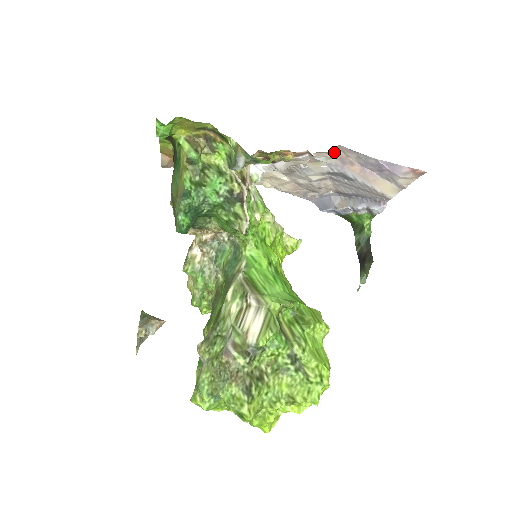
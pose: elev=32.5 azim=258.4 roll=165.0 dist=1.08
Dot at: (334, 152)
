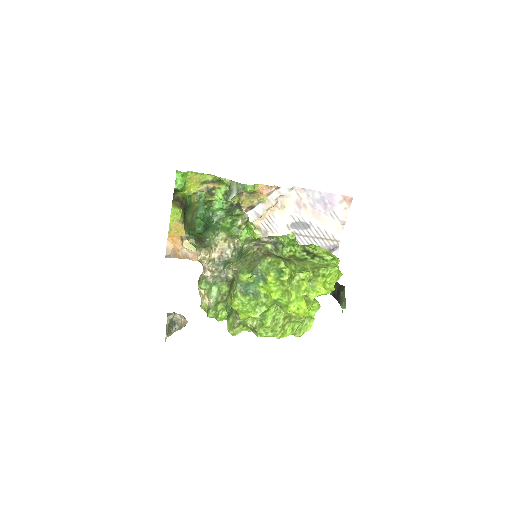
Dot at: (292, 196)
